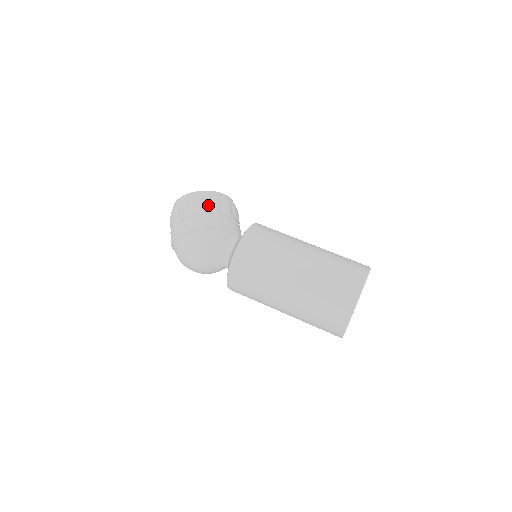
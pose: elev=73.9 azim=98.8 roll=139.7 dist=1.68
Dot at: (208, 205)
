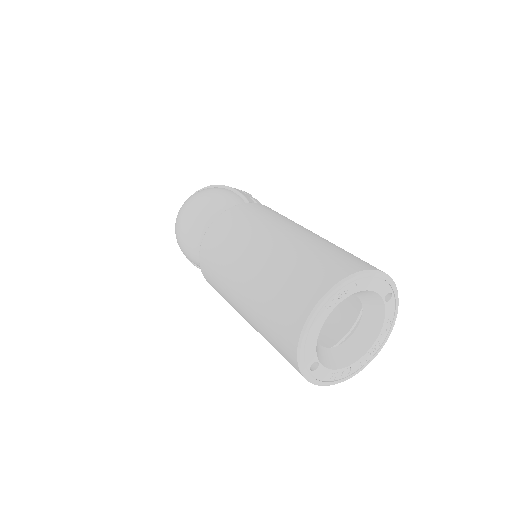
Dot at: (253, 198)
